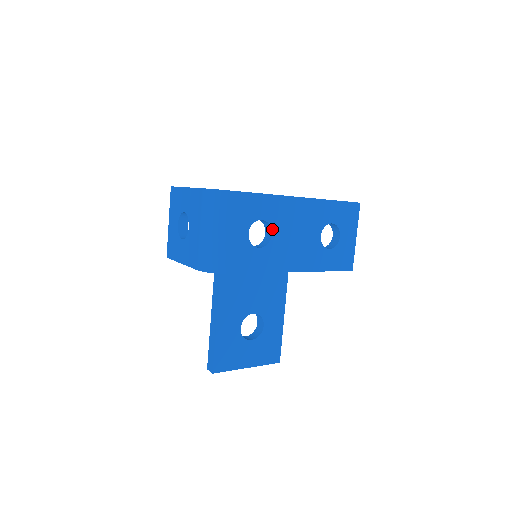
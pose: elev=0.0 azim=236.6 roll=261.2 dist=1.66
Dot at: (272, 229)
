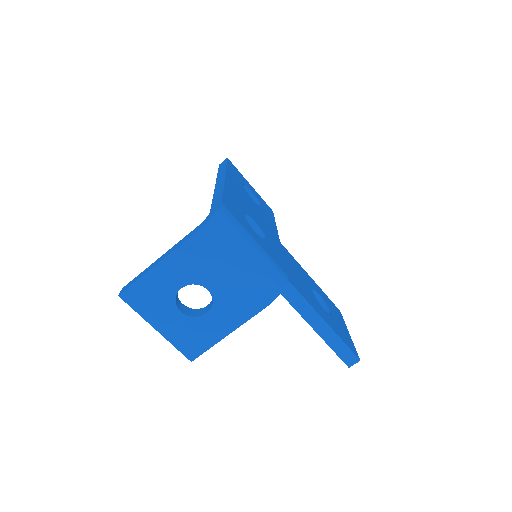
Dot at: (250, 216)
